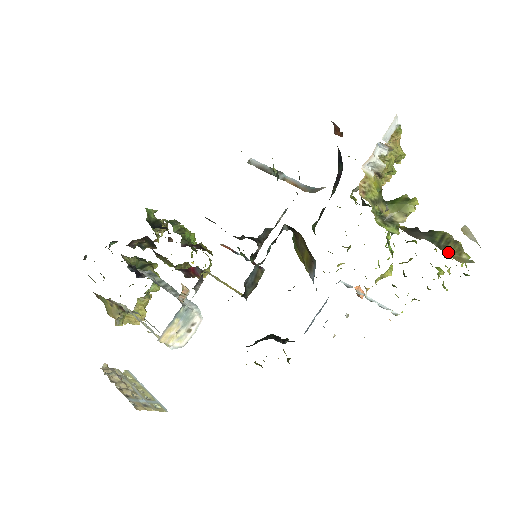
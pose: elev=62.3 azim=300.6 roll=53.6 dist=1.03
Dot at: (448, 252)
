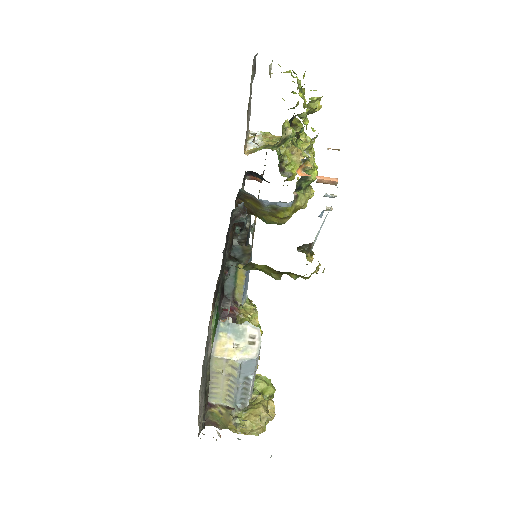
Dot at: occluded
